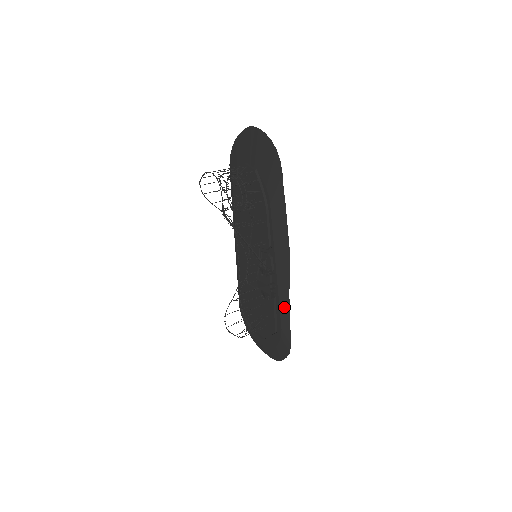
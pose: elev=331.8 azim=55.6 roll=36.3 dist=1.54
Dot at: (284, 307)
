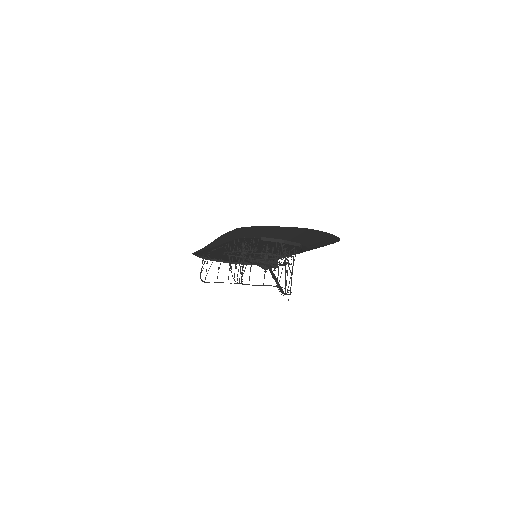
Dot at: occluded
